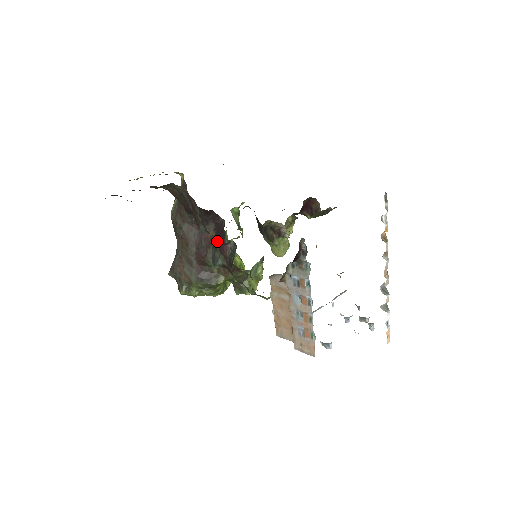
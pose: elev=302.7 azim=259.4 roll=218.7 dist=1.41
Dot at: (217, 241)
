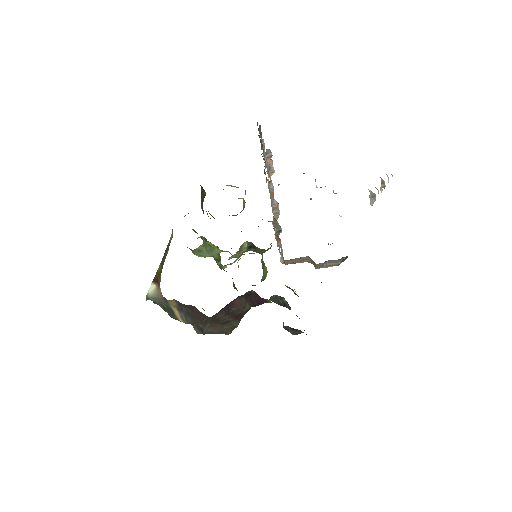
Dot at: (298, 330)
